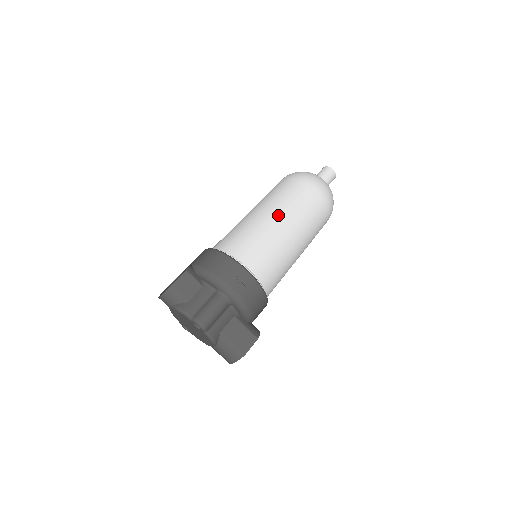
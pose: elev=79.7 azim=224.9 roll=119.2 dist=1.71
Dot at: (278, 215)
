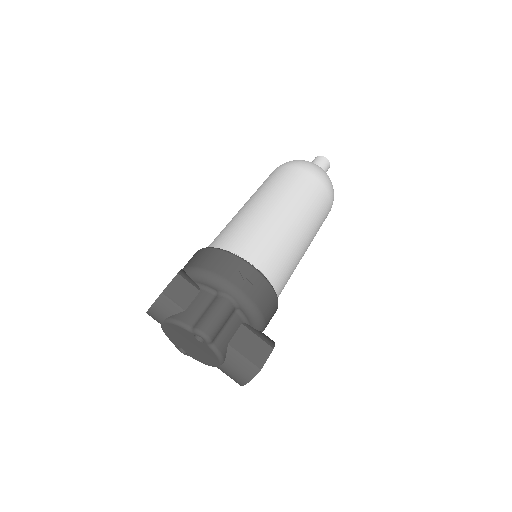
Dot at: (277, 203)
